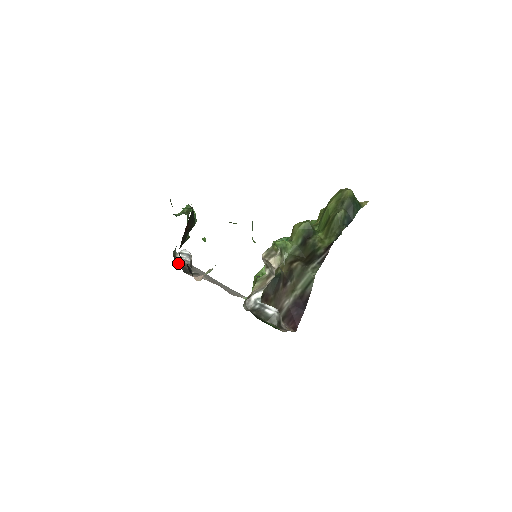
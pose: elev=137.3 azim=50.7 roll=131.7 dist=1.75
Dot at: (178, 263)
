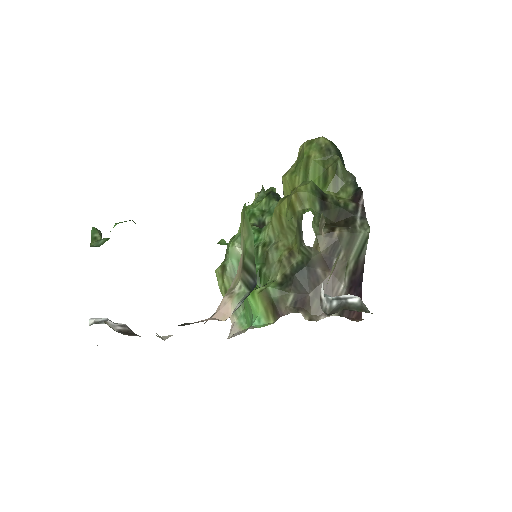
Dot at: occluded
